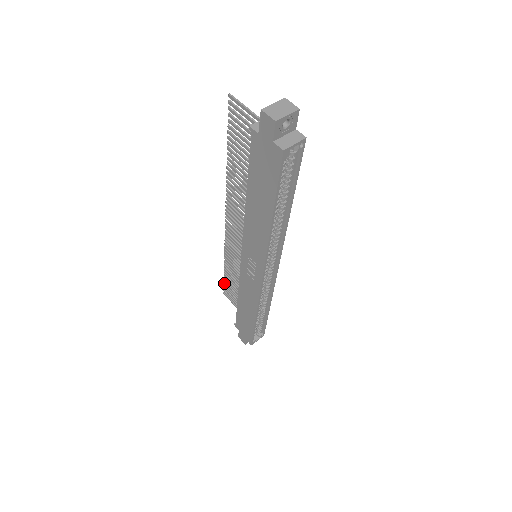
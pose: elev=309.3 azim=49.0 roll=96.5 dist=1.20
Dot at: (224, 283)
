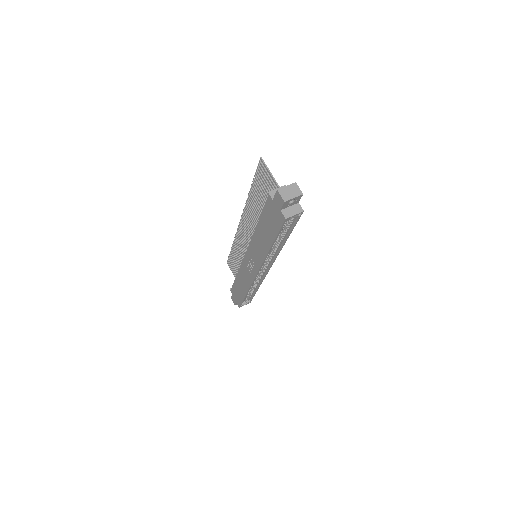
Dot at: (229, 257)
